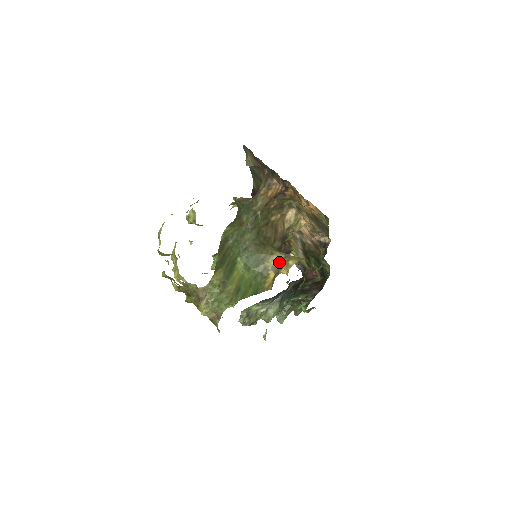
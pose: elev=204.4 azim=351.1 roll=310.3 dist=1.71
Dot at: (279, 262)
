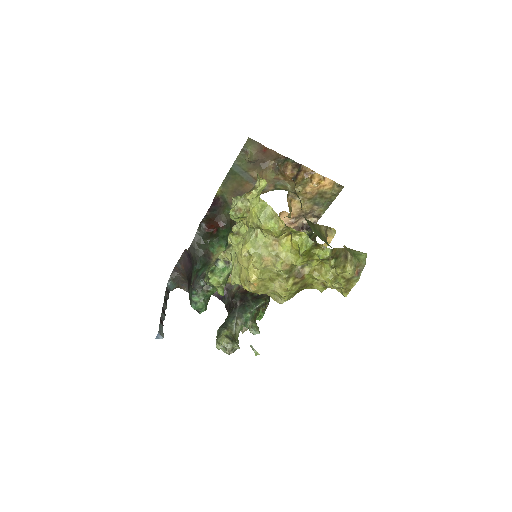
Dot at: (326, 231)
